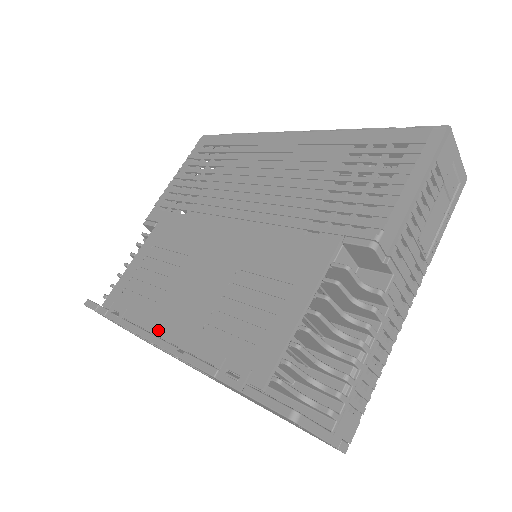
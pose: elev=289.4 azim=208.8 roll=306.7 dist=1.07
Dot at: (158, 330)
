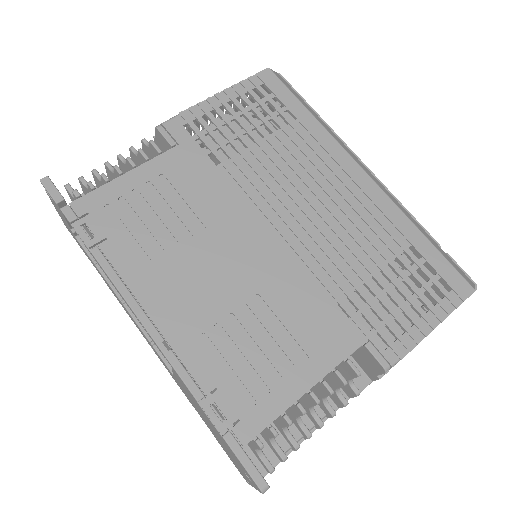
Dot at: (144, 299)
